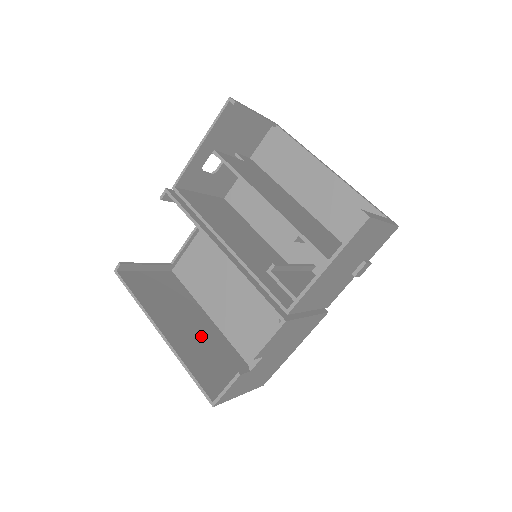
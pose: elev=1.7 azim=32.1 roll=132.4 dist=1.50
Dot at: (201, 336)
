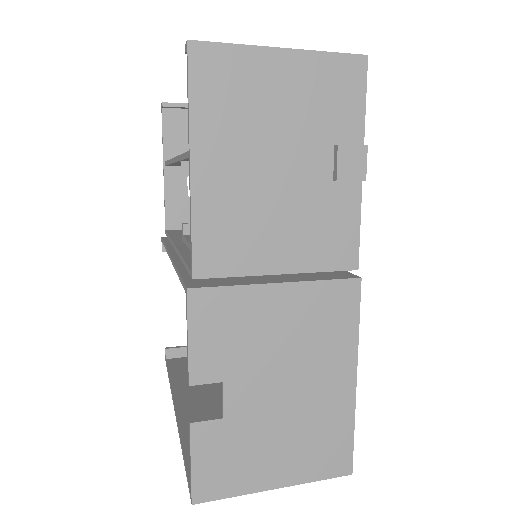
Dot at: occluded
